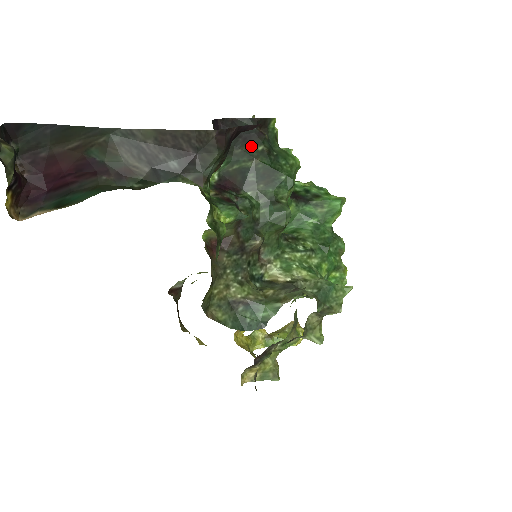
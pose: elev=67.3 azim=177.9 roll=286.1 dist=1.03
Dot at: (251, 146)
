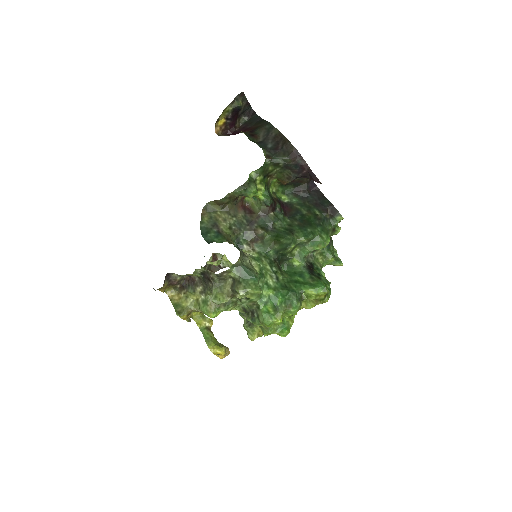
Dot at: (315, 209)
